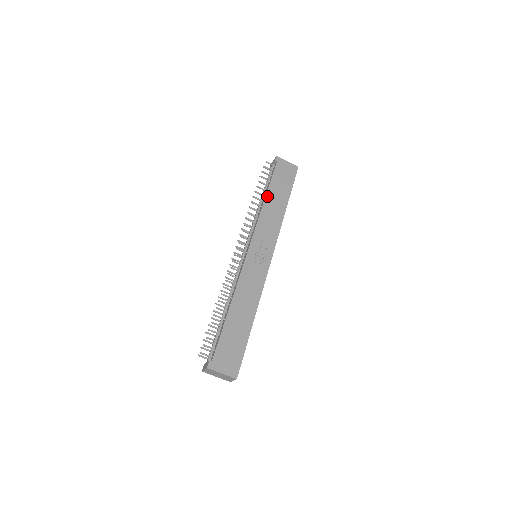
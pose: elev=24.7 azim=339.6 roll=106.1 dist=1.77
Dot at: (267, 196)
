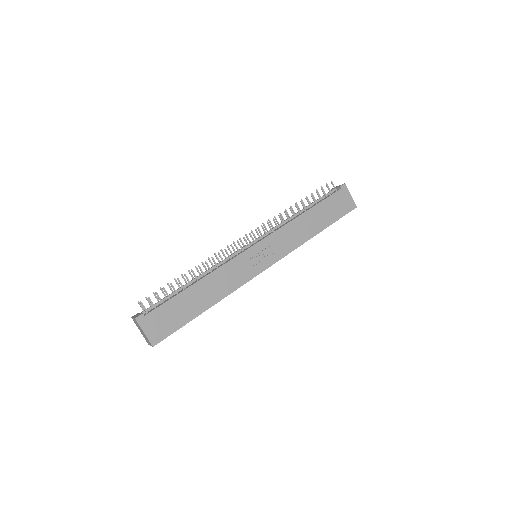
Dot at: (307, 212)
